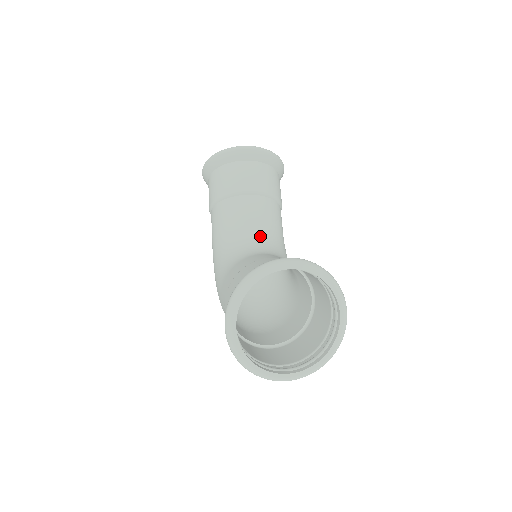
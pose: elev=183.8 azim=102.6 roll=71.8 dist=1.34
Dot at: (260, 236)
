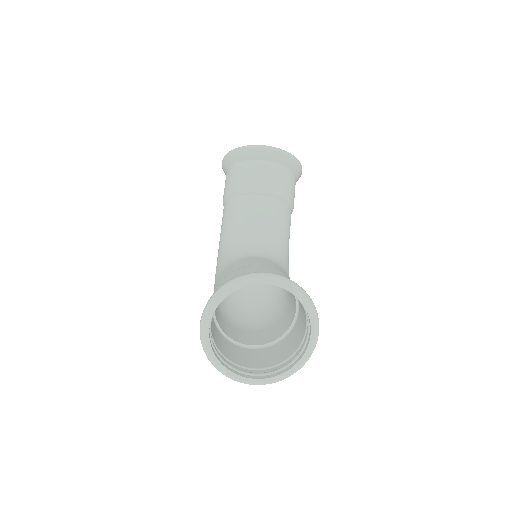
Dot at: (262, 237)
